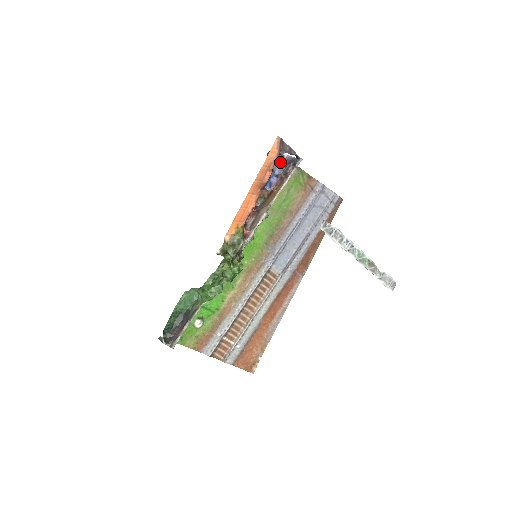
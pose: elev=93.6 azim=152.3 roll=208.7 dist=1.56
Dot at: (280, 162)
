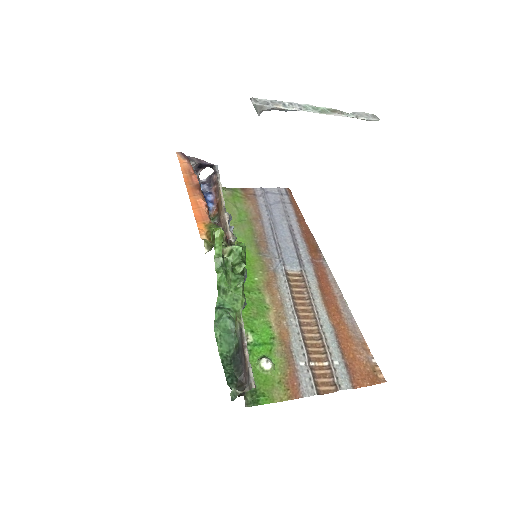
Dot at: (203, 184)
